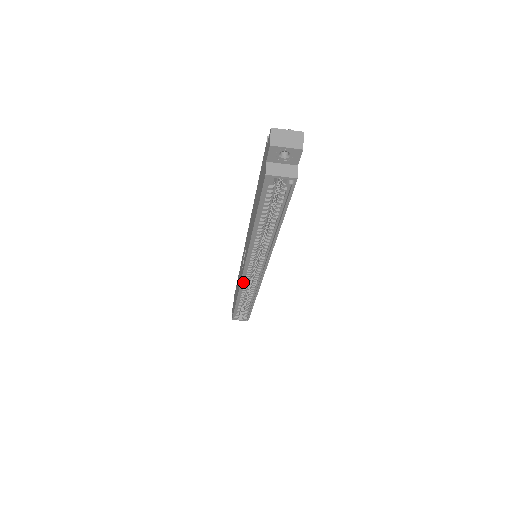
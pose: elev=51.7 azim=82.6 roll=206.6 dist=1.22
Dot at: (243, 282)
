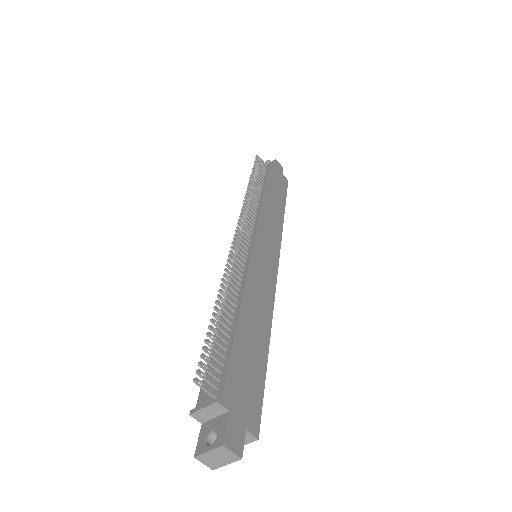
Dot at: occluded
